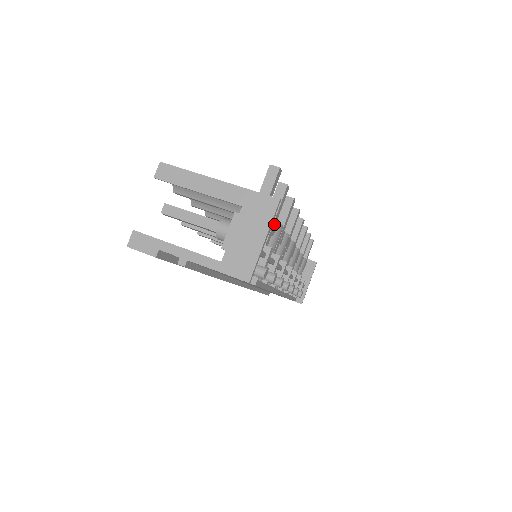
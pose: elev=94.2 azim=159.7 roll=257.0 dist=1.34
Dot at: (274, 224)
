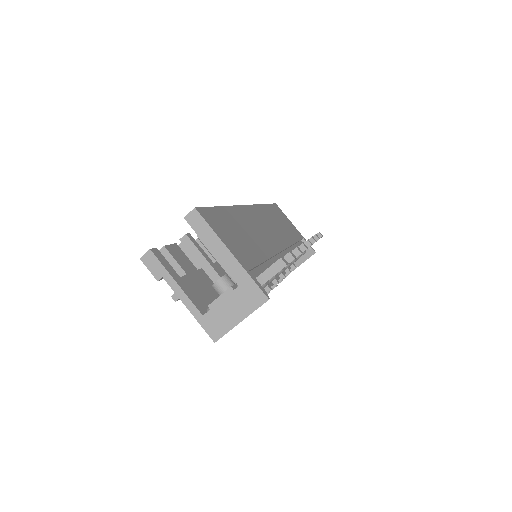
Dot at: occluded
